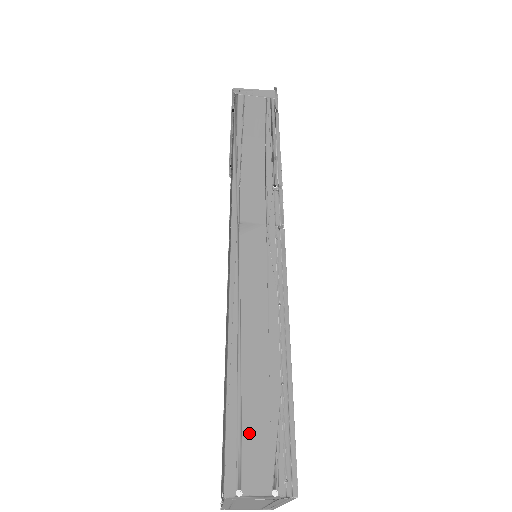
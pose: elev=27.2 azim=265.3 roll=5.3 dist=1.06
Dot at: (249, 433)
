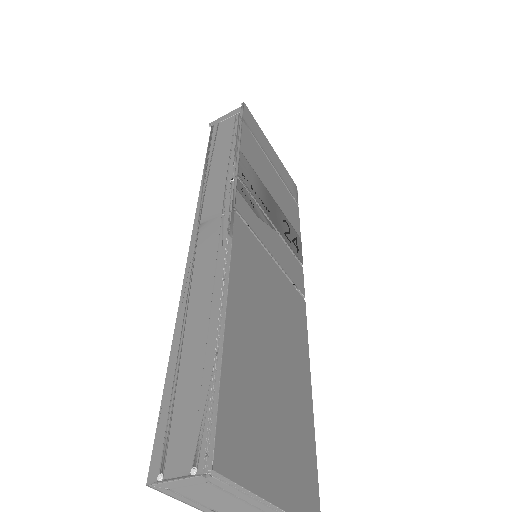
Dot at: (179, 413)
